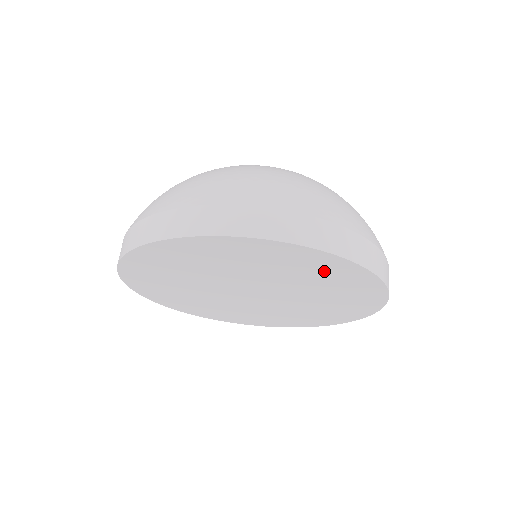
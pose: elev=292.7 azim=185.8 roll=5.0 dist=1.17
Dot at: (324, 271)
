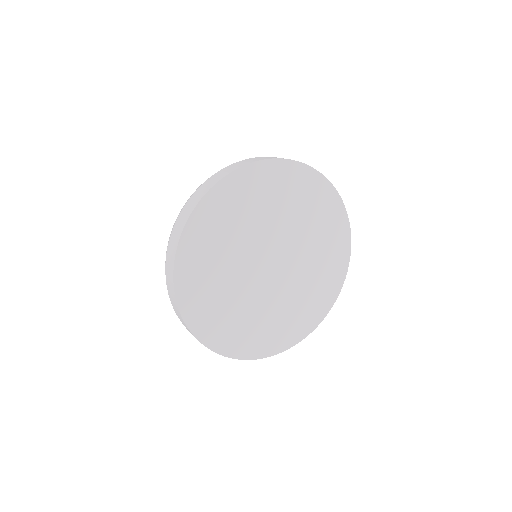
Dot at: (325, 213)
